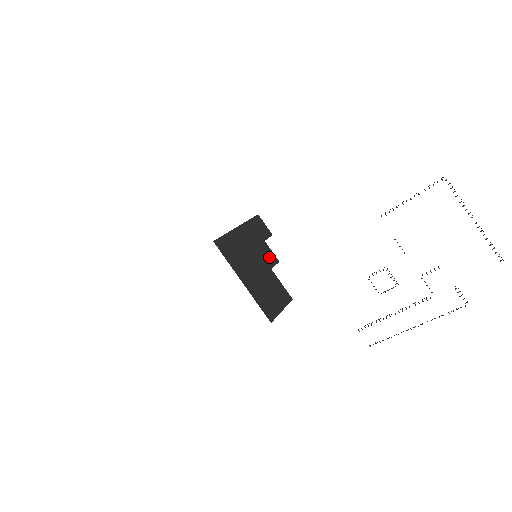
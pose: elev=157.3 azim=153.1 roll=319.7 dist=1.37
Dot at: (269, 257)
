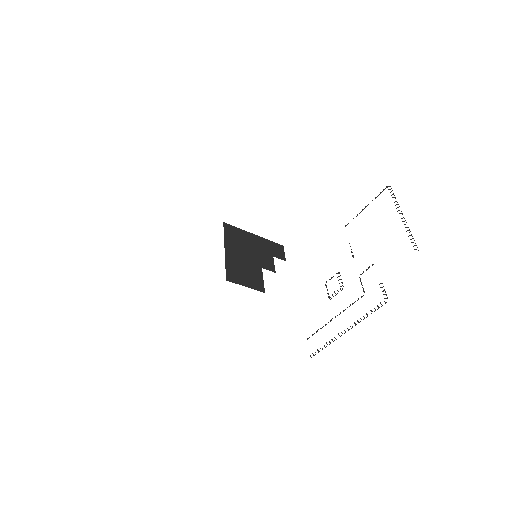
Dot at: (267, 264)
